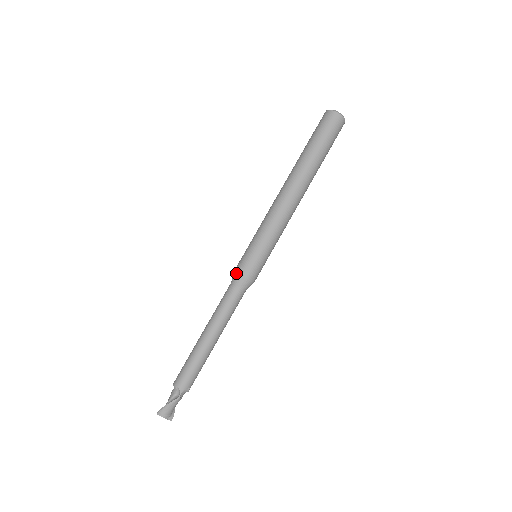
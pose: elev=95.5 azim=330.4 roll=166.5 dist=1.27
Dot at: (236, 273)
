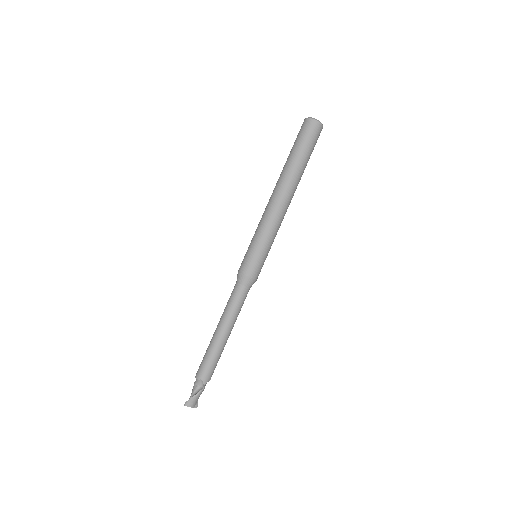
Dot at: (242, 274)
